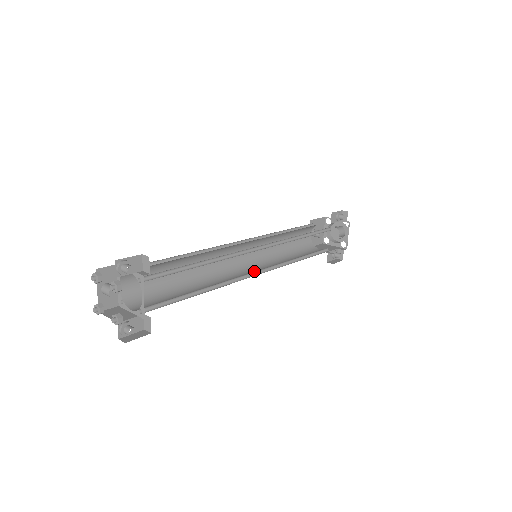
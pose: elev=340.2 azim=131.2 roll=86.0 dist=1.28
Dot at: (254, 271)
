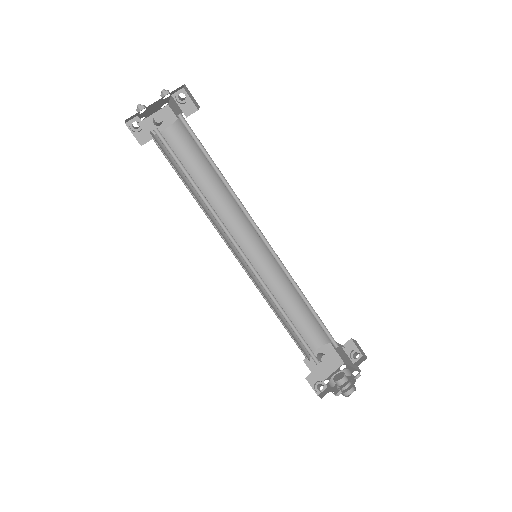
Dot at: occluded
